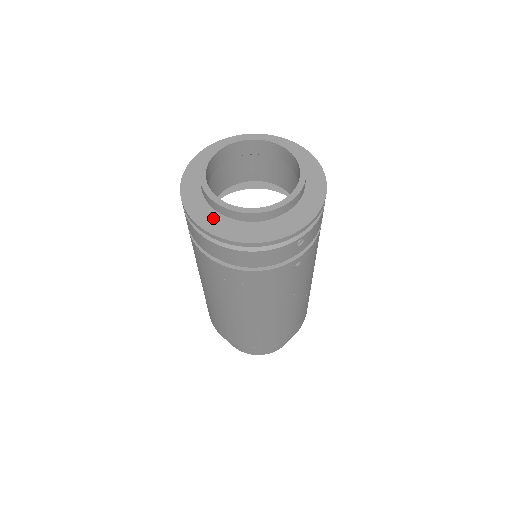
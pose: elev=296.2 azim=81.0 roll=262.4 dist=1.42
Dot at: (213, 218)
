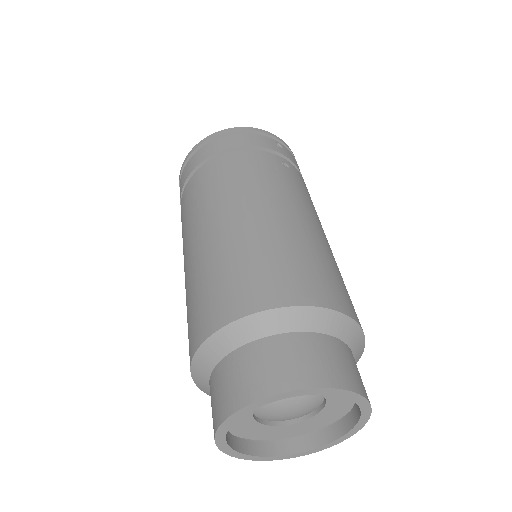
Dot at: occluded
